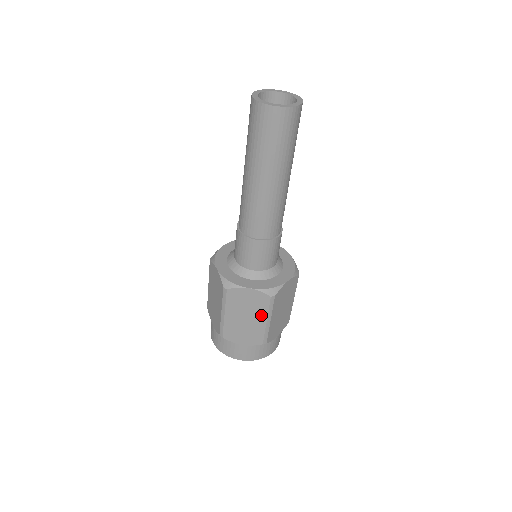
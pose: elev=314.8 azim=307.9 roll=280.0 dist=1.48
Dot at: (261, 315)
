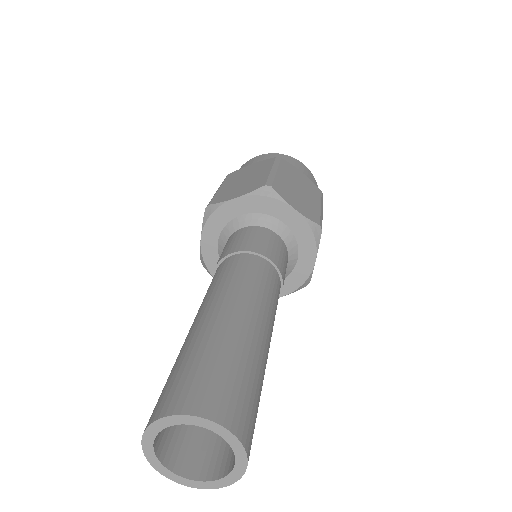
Dot at: occluded
